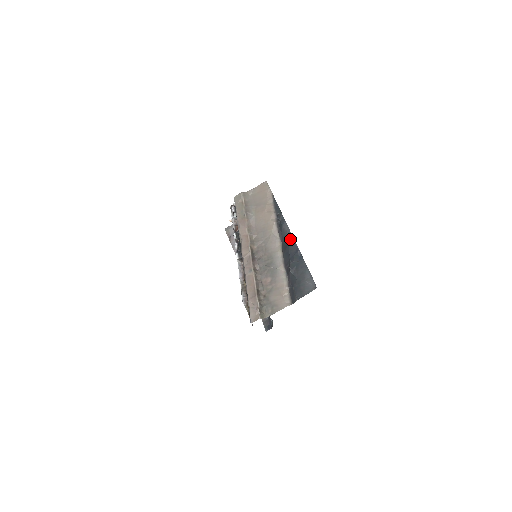
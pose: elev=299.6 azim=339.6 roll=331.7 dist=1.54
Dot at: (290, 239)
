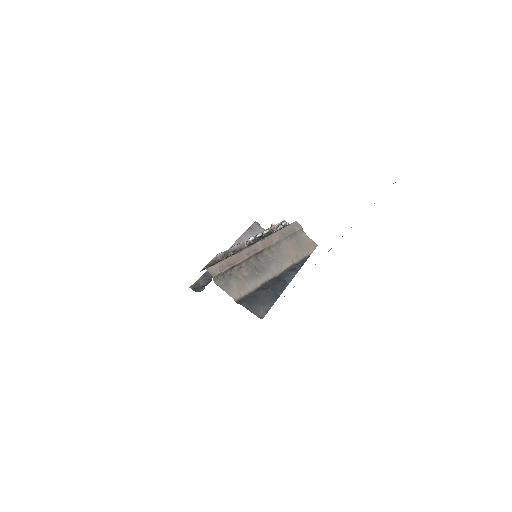
Dot at: (286, 282)
